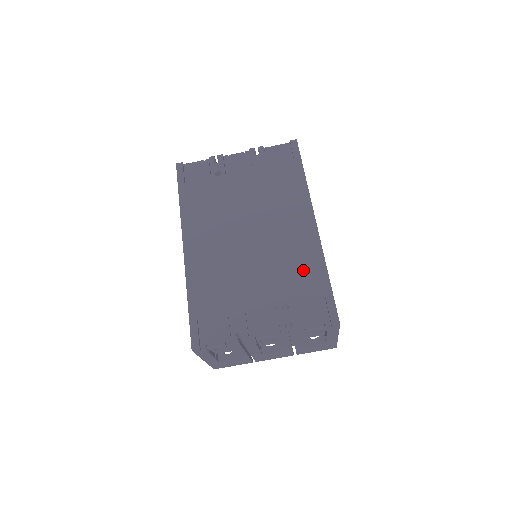
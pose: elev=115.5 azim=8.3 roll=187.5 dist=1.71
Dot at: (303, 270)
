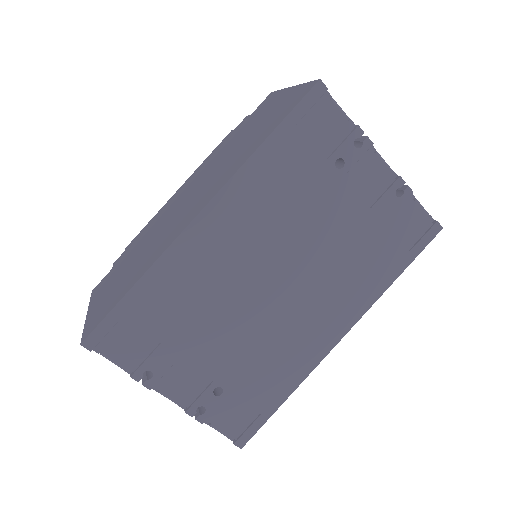
Dot at: (275, 373)
